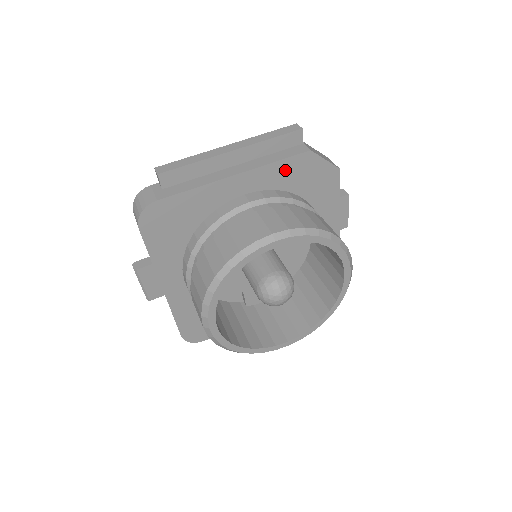
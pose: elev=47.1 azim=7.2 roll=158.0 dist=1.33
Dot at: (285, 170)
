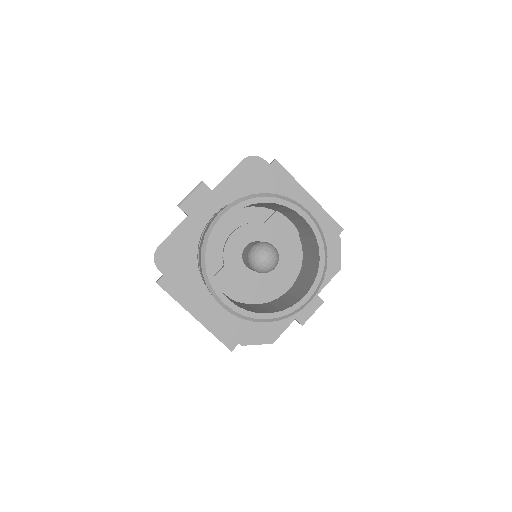
Dot at: occluded
